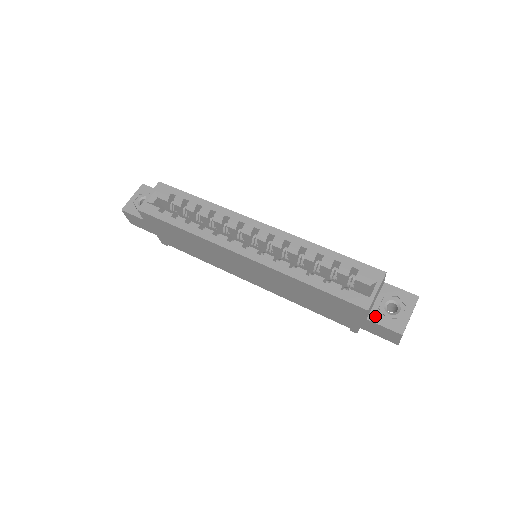
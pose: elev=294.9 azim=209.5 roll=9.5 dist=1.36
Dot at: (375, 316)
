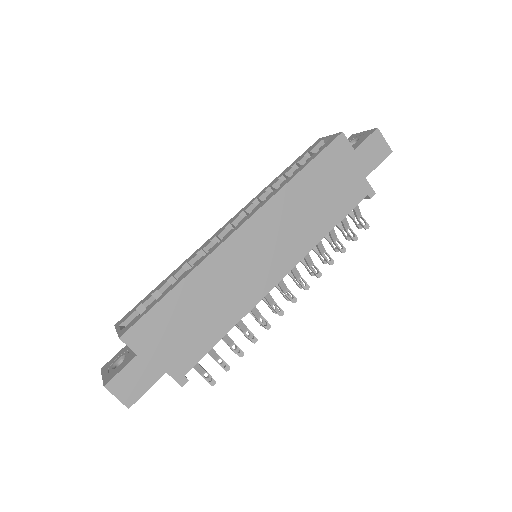
Dot at: (354, 147)
